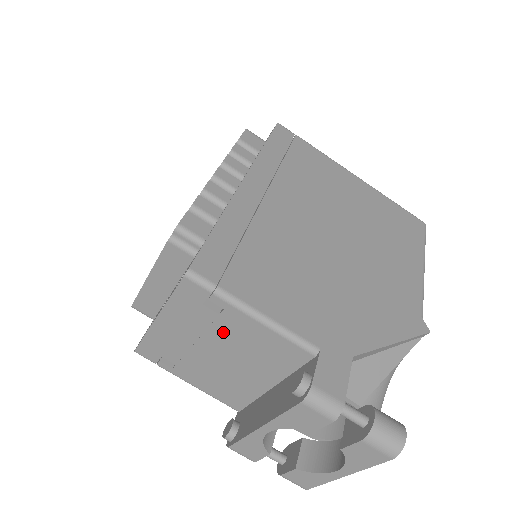
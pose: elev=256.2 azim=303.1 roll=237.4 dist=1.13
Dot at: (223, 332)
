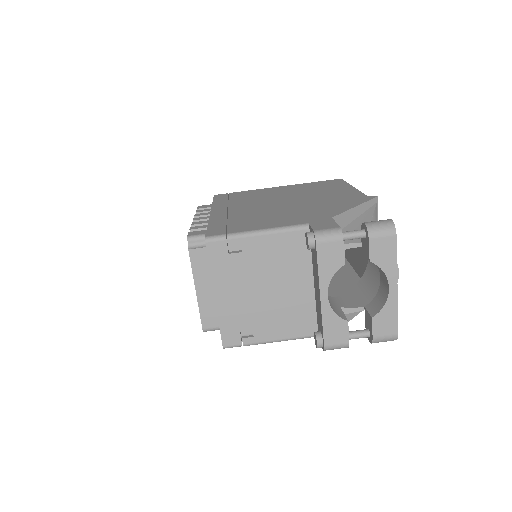
Dot at: (254, 265)
